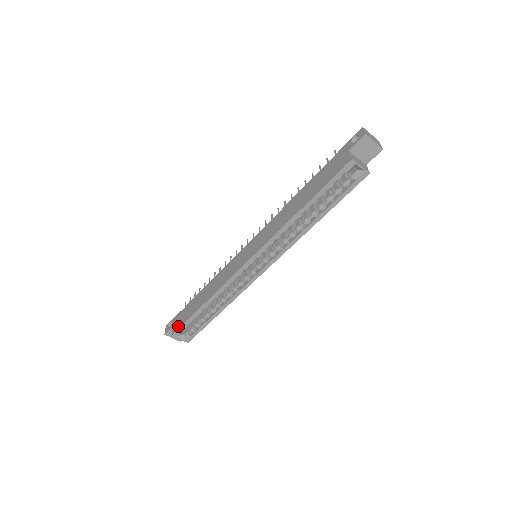
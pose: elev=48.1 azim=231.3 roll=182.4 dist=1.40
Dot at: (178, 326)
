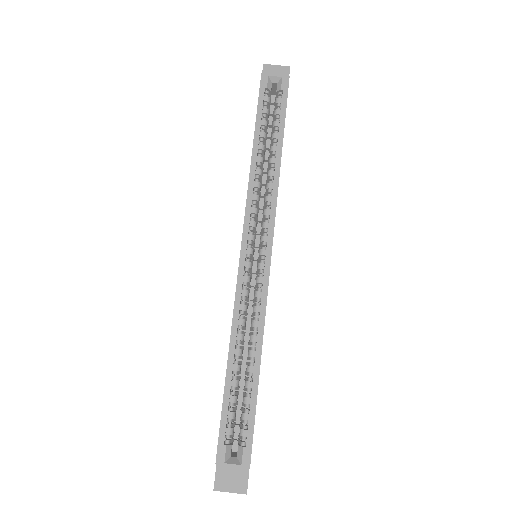
Dot at: occluded
